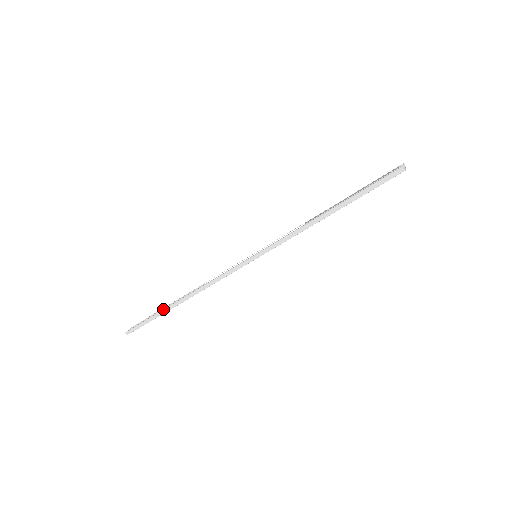
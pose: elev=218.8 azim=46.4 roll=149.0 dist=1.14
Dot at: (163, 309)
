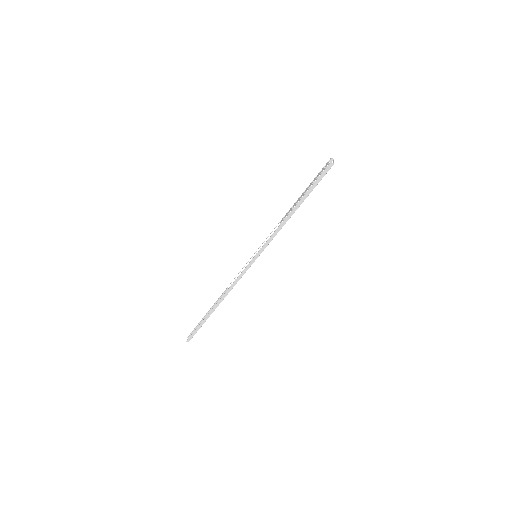
Dot at: (206, 316)
